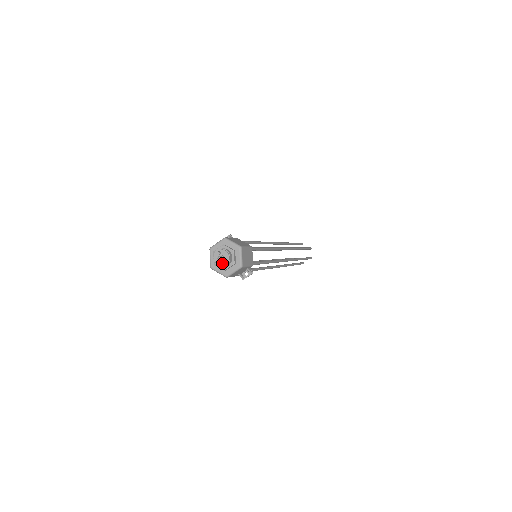
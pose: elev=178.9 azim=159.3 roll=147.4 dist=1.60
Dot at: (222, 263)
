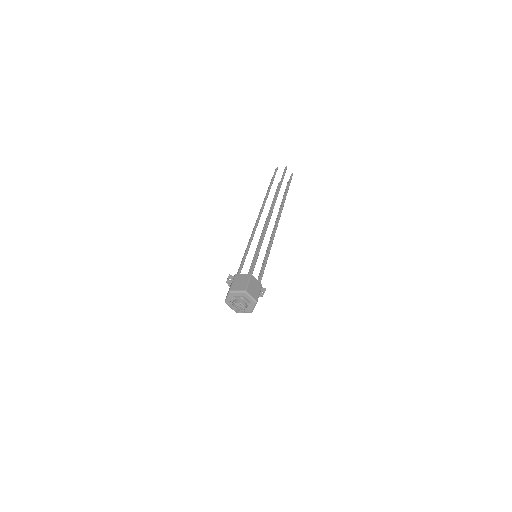
Dot at: occluded
